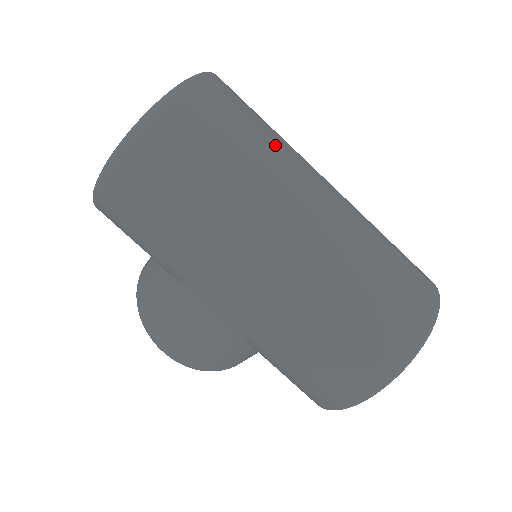
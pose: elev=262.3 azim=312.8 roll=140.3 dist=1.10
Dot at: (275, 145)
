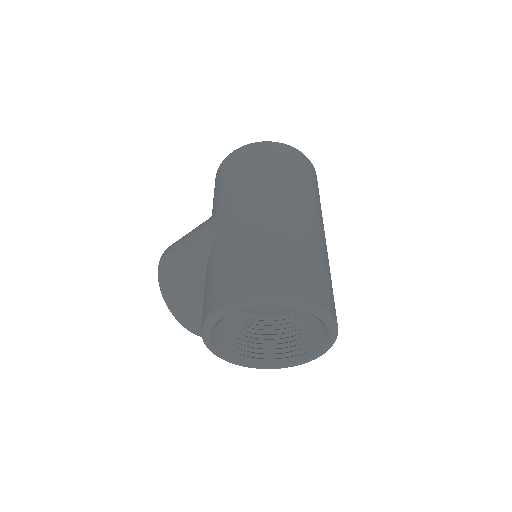
Dot at: (315, 196)
